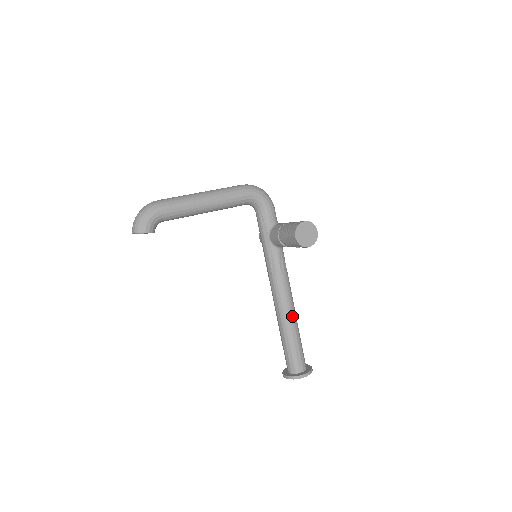
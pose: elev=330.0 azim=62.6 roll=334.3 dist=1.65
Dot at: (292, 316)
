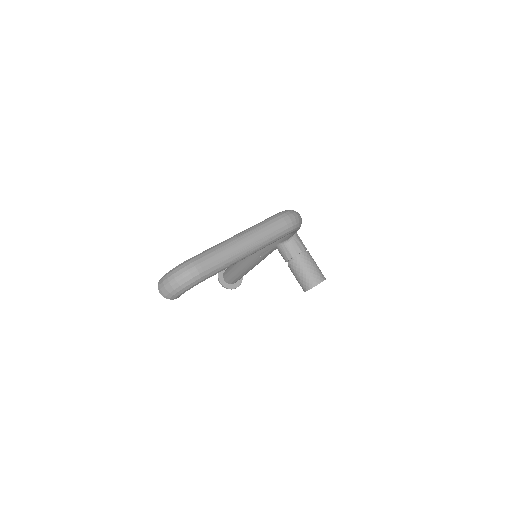
Dot at: occluded
